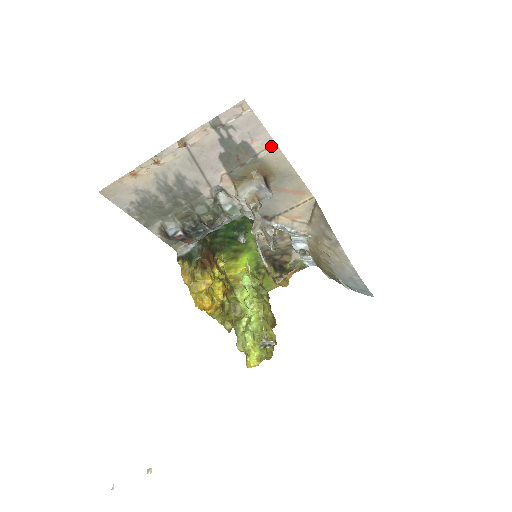
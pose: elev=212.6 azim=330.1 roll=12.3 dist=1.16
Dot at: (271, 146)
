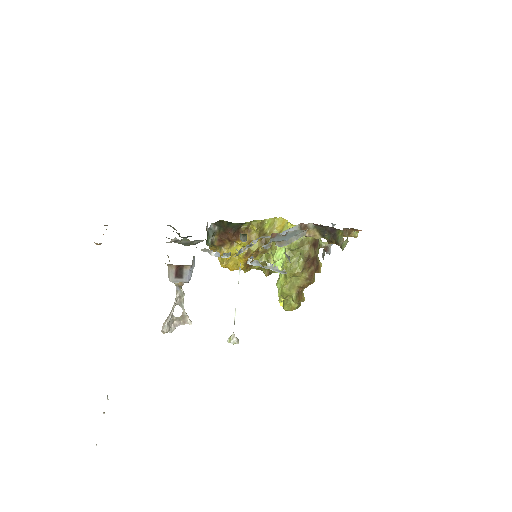
Dot at: occluded
